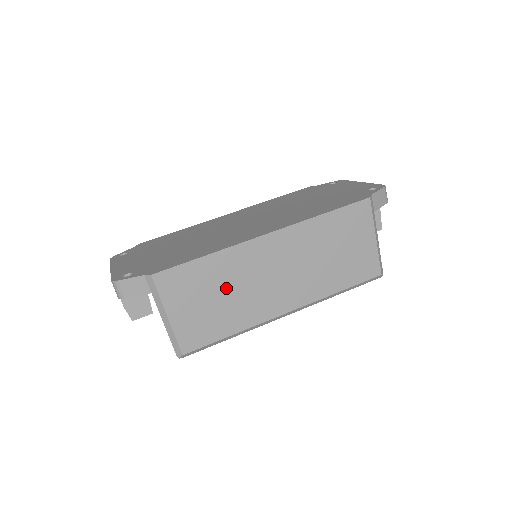
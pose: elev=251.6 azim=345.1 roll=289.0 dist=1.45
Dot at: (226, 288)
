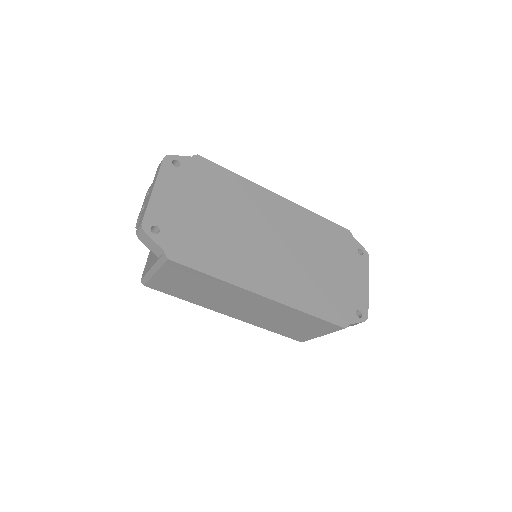
Dot at: (207, 290)
